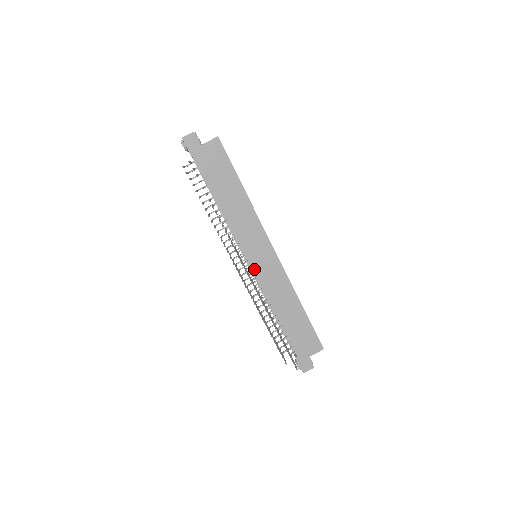
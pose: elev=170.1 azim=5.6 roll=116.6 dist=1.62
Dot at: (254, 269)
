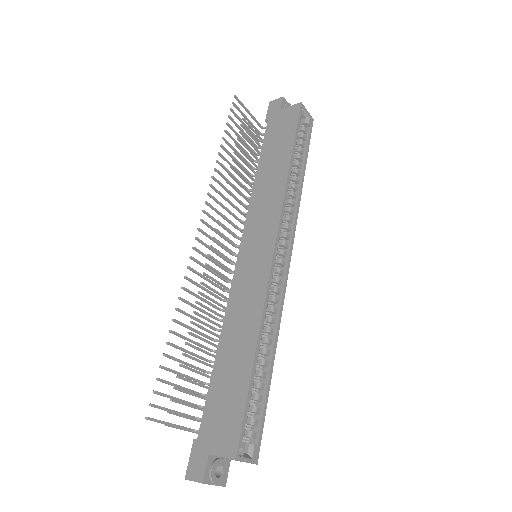
Dot at: (237, 266)
